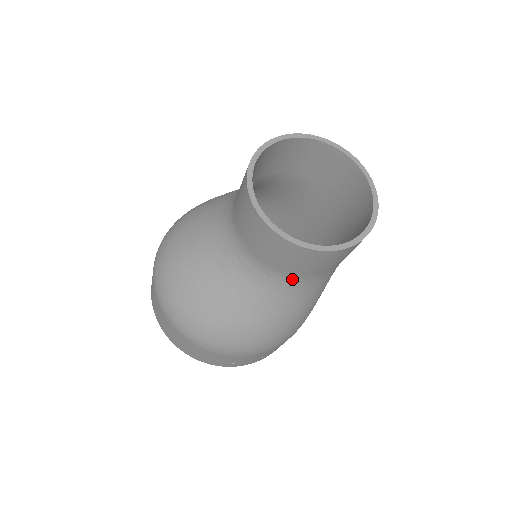
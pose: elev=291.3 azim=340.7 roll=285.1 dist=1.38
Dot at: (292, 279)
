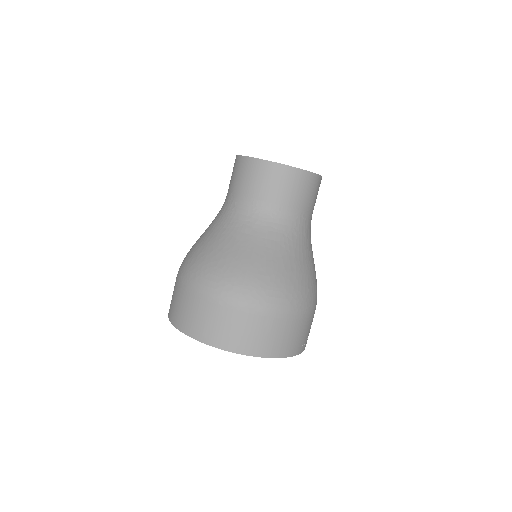
Dot at: (308, 219)
